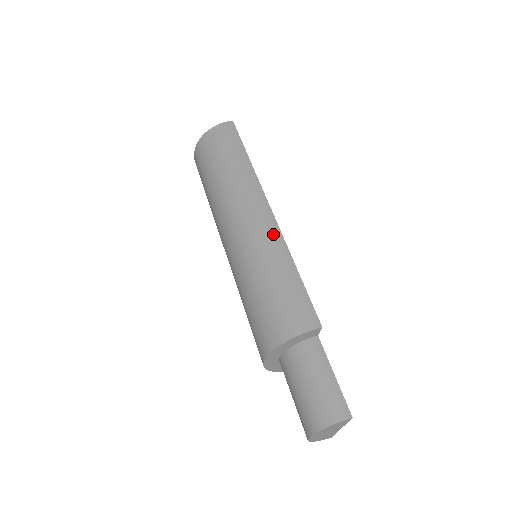
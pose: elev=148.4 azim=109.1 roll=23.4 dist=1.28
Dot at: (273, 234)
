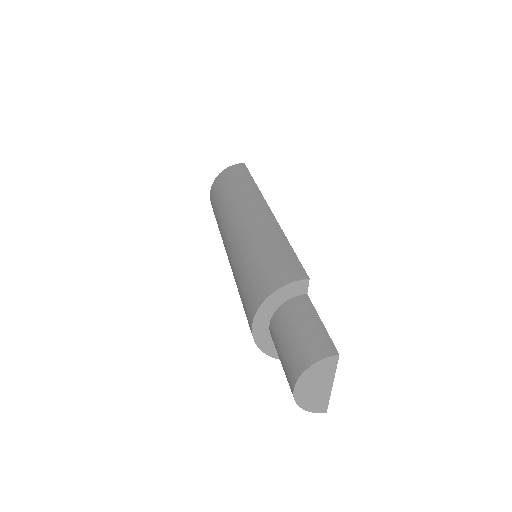
Dot at: (269, 222)
